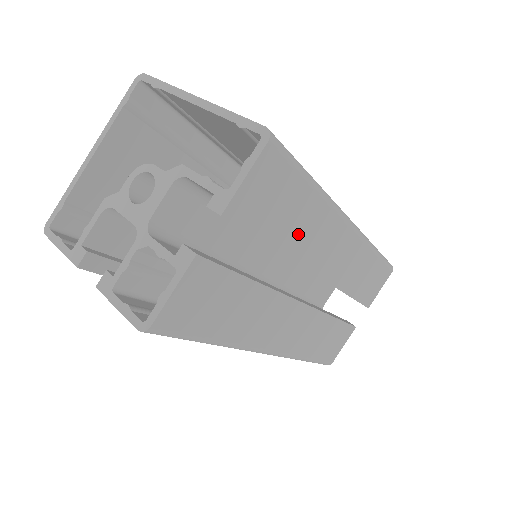
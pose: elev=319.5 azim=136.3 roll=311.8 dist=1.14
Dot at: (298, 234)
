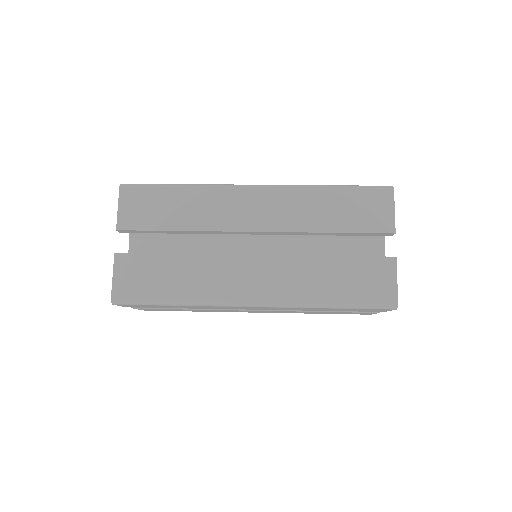
Dot at: (192, 215)
